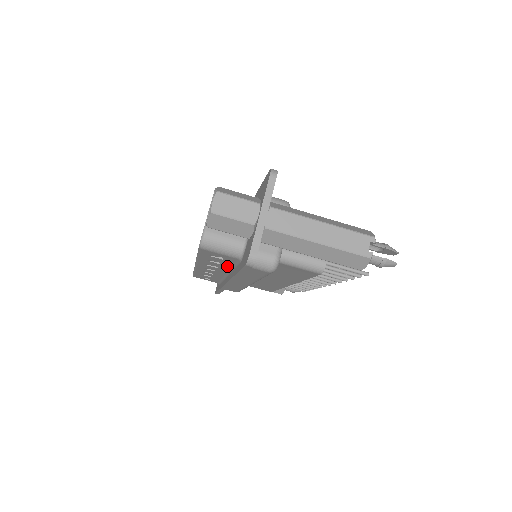
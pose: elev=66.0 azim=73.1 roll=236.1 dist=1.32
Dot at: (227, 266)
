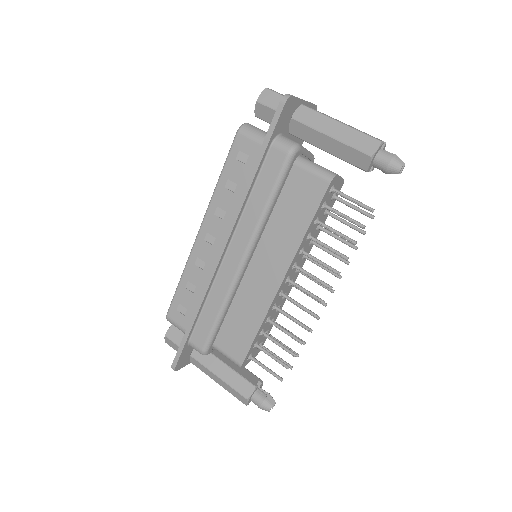
Dot at: (239, 197)
